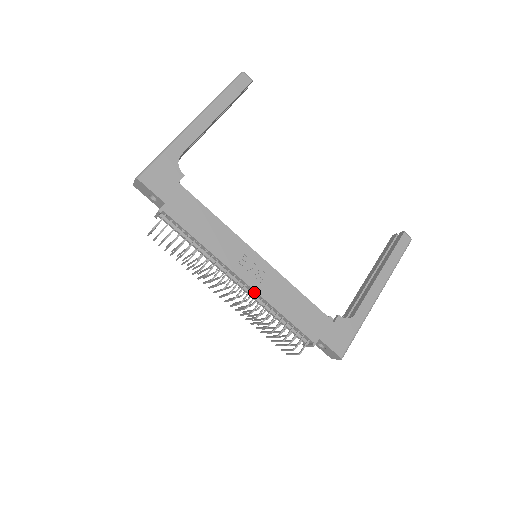
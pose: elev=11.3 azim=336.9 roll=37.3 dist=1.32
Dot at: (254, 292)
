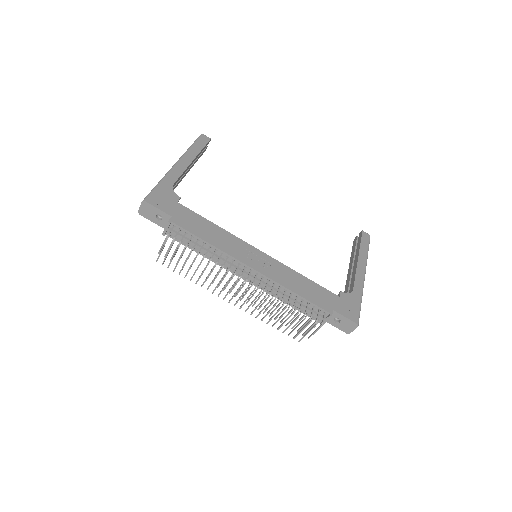
Dot at: (266, 279)
